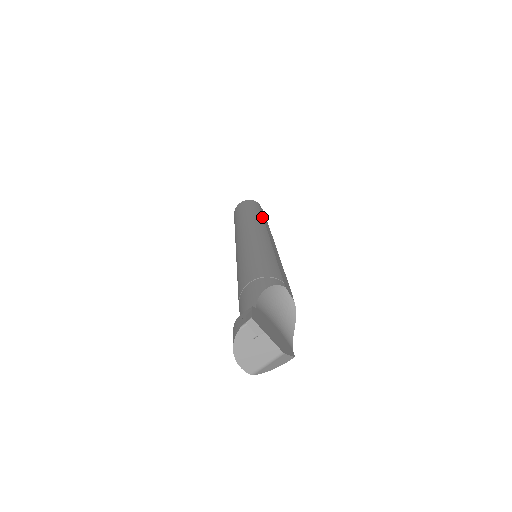
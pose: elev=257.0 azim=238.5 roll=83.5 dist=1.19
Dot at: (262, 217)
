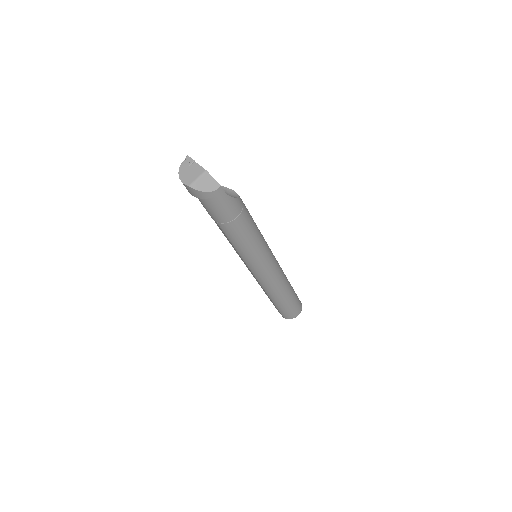
Dot at: occluded
